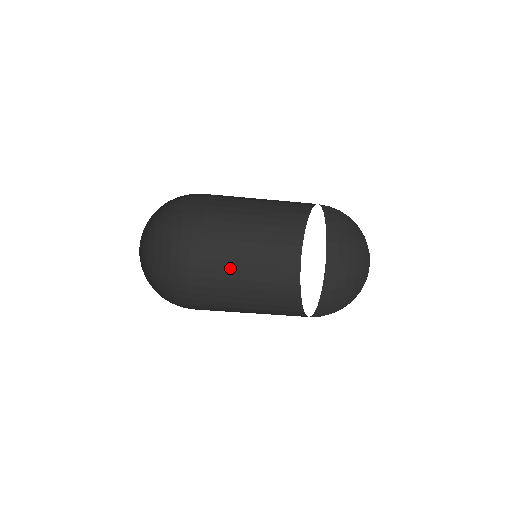
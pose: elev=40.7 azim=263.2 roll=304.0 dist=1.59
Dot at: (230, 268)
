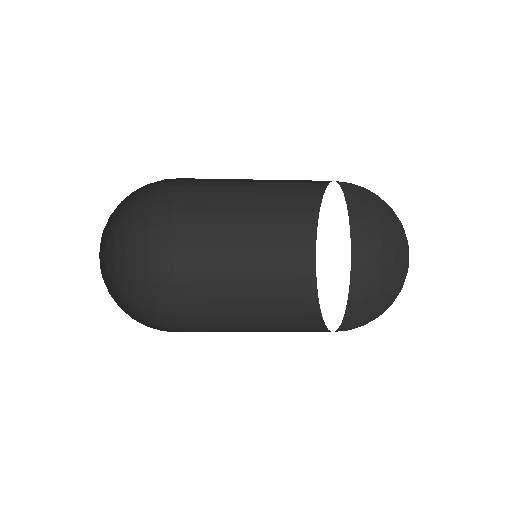
Dot at: (226, 233)
